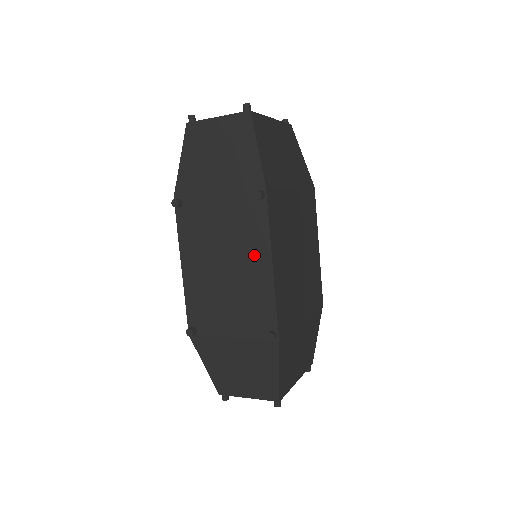
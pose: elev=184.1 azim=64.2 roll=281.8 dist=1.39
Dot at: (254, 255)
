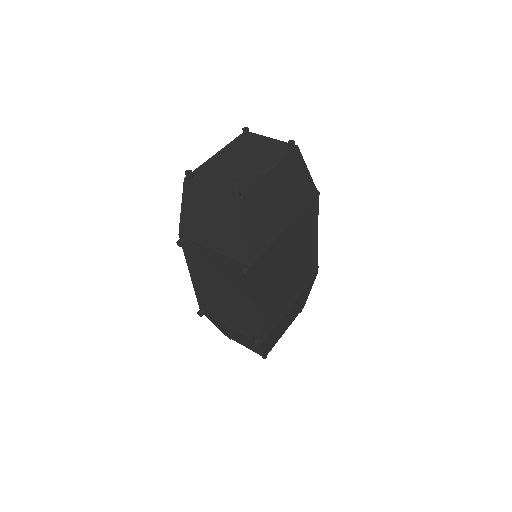
Dot at: (242, 298)
